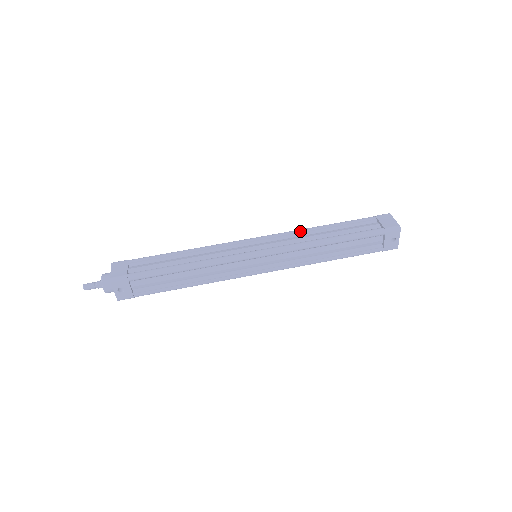
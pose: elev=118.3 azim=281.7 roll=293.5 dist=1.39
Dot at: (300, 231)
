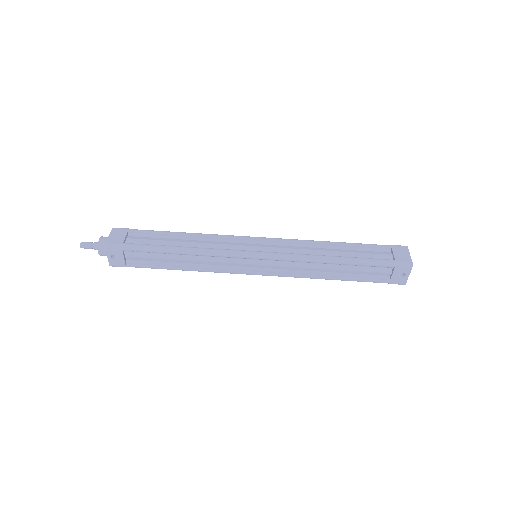
Dot at: (307, 242)
